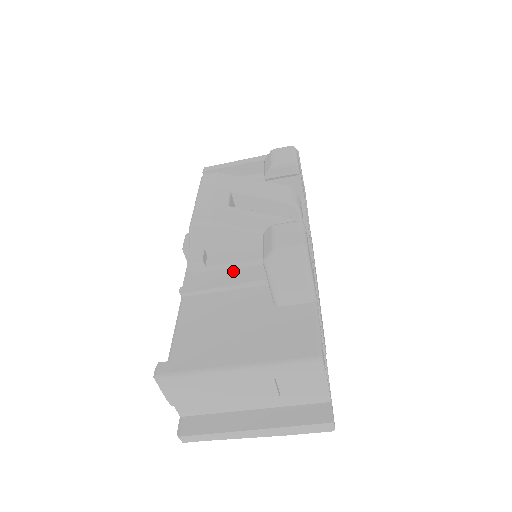
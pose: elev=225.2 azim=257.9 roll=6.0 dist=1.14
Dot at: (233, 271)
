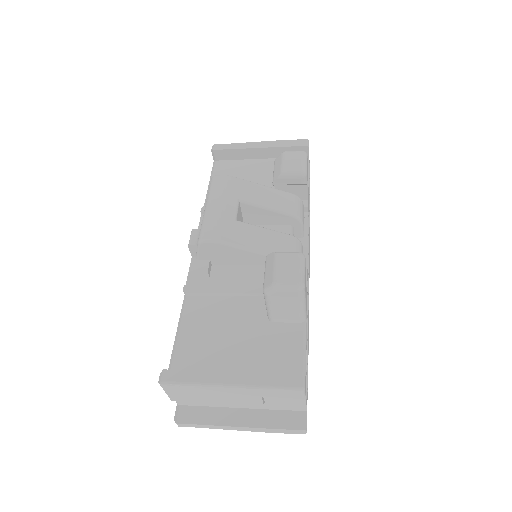
Dot at: occluded
